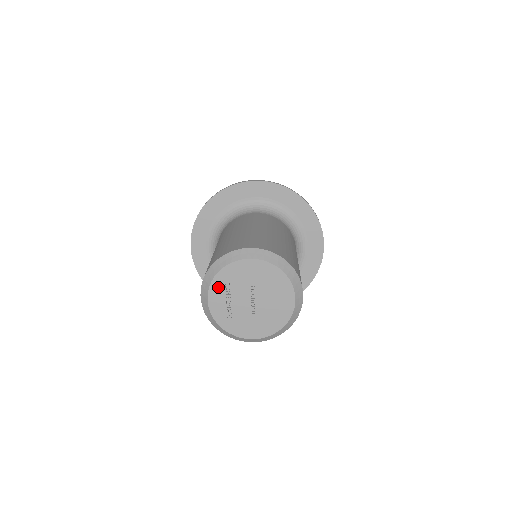
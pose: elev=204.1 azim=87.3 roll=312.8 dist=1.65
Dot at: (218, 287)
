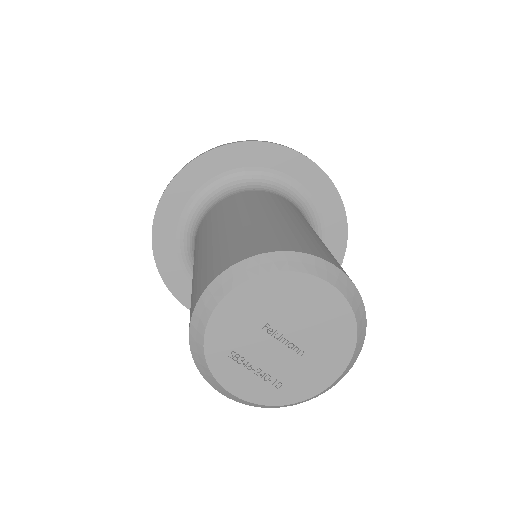
Dot at: (225, 369)
